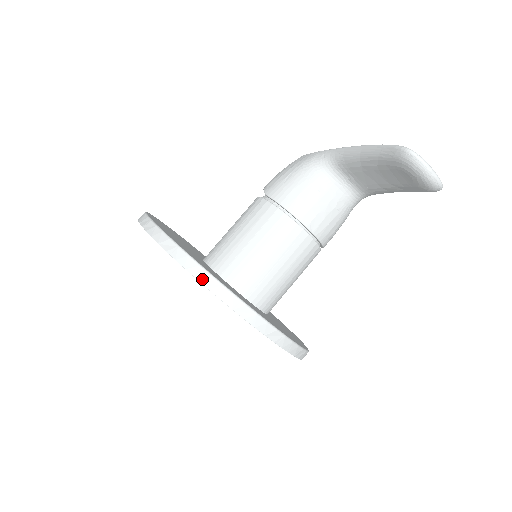
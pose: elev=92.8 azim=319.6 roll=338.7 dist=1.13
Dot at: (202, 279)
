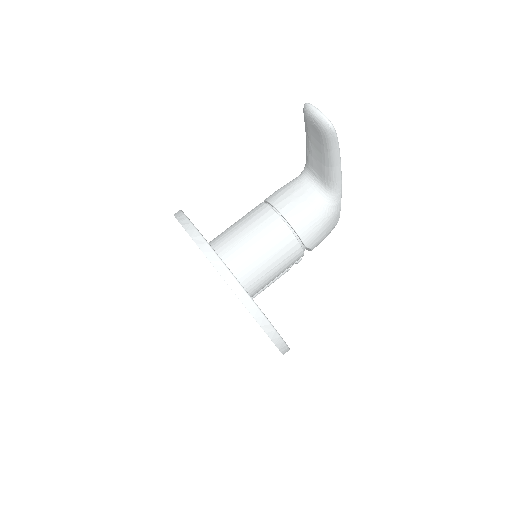
Dot at: (181, 221)
